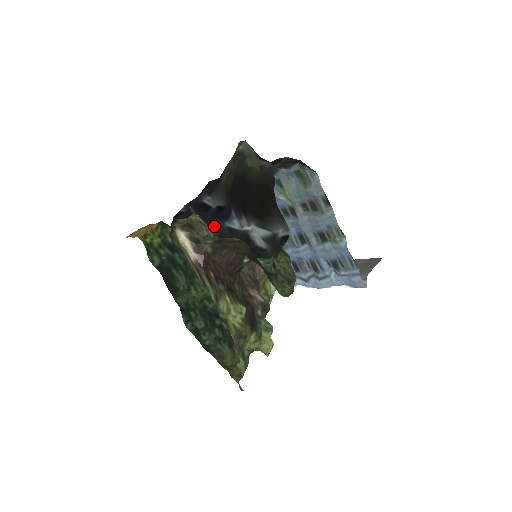
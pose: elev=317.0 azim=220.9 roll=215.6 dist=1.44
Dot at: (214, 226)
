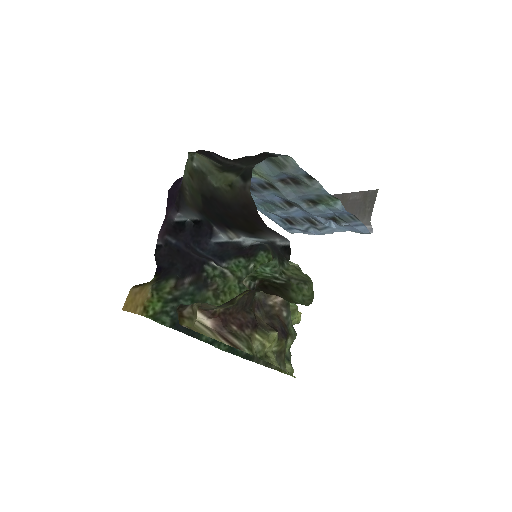
Dot at: (202, 250)
